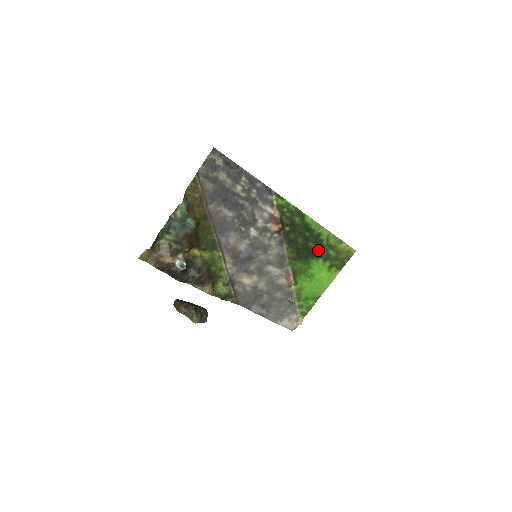
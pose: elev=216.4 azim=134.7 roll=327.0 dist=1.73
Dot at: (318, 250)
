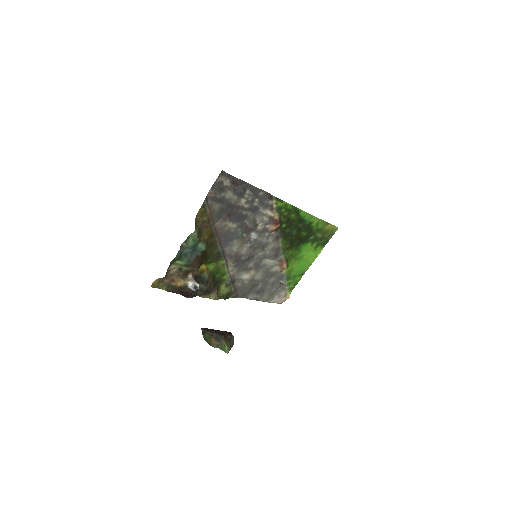
Dot at: (308, 236)
